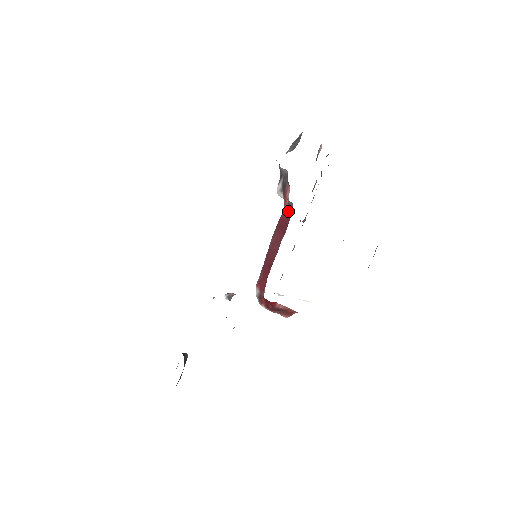
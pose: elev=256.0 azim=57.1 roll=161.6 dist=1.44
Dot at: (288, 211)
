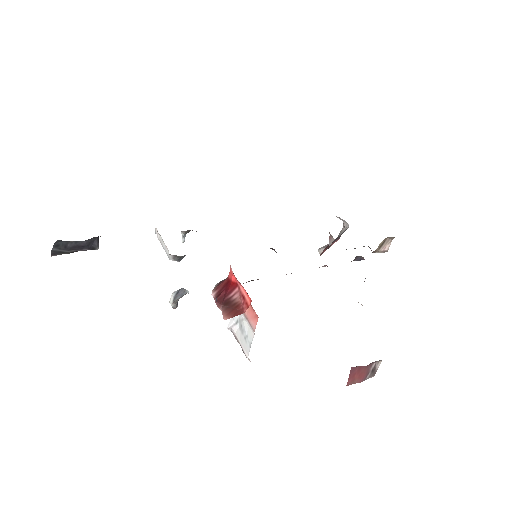
Dot at: occluded
